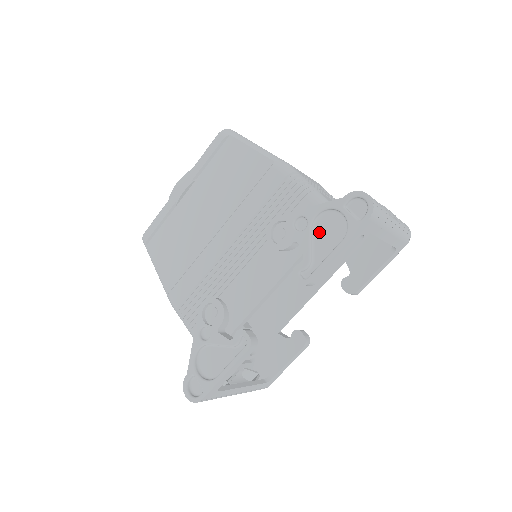
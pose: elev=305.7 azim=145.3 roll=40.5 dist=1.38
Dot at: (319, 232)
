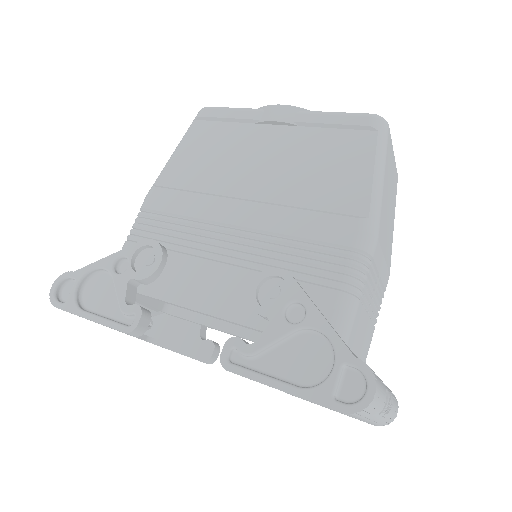
Dot at: (297, 344)
